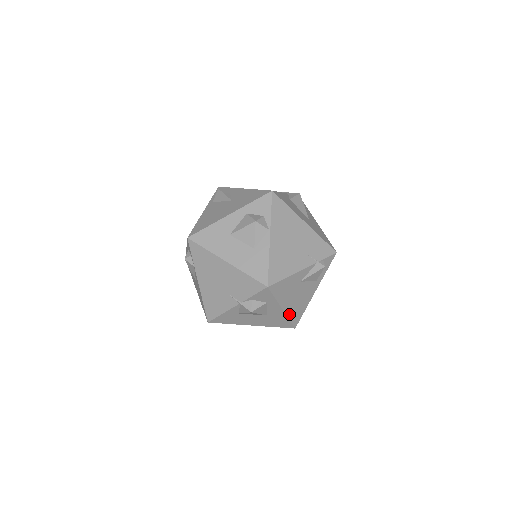
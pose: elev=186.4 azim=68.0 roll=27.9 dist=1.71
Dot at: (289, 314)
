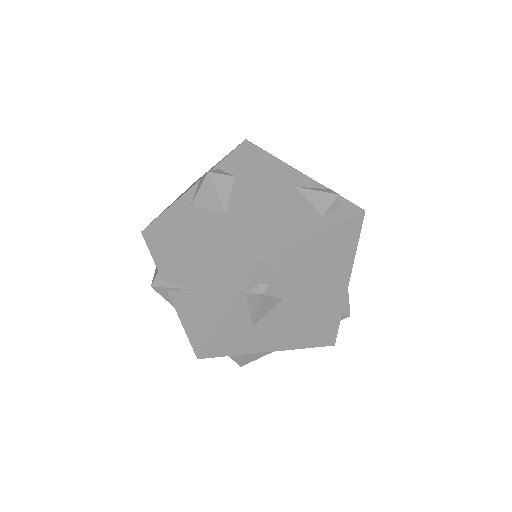
Dot at: (259, 218)
